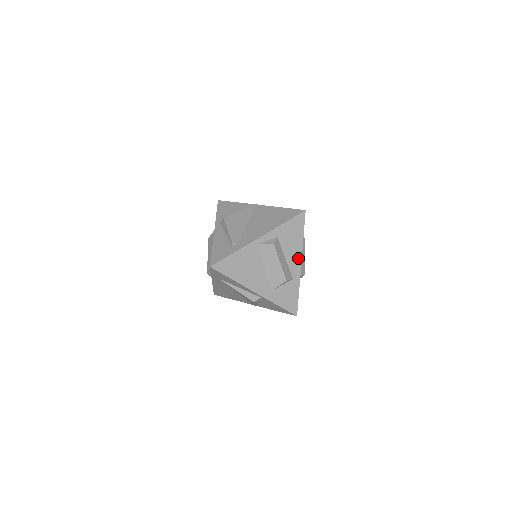
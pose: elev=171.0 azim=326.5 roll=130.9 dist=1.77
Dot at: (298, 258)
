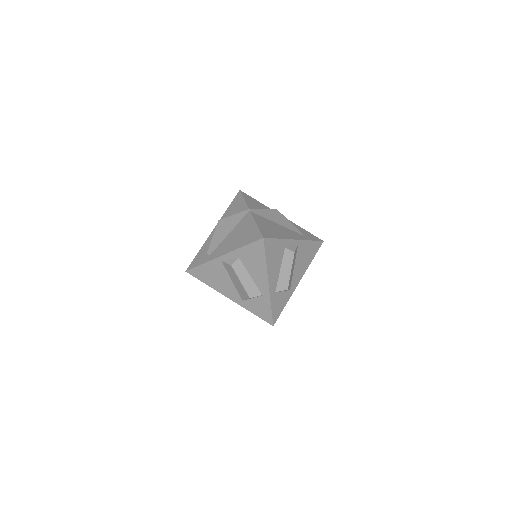
Dot at: (264, 279)
